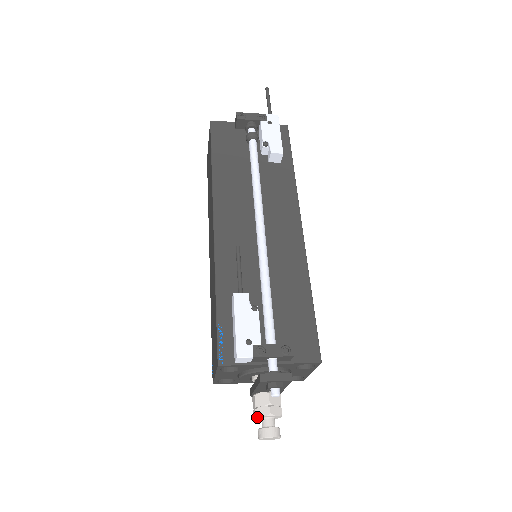
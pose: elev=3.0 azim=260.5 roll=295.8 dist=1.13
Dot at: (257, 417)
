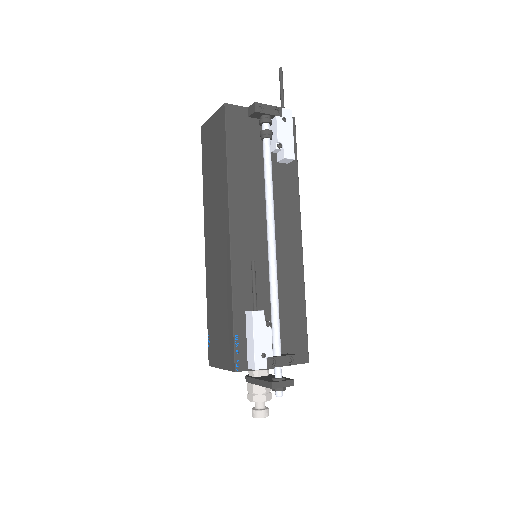
Dot at: occluded
